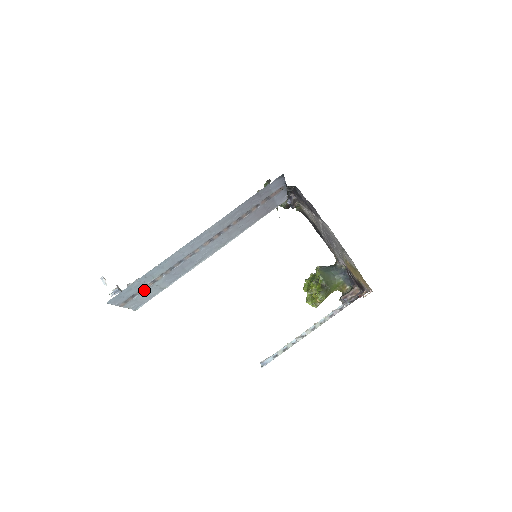
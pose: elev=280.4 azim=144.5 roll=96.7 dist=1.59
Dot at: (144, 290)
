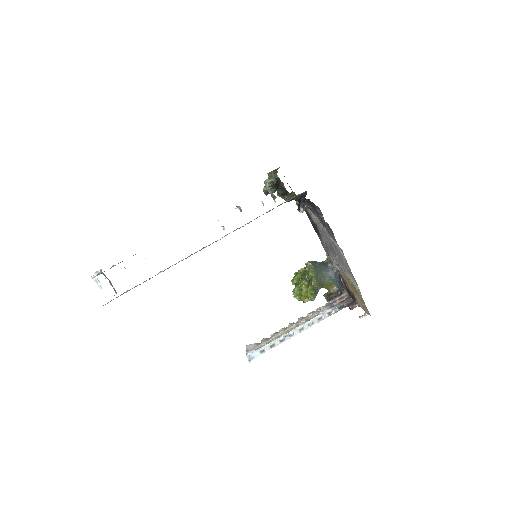
Dot at: (137, 285)
